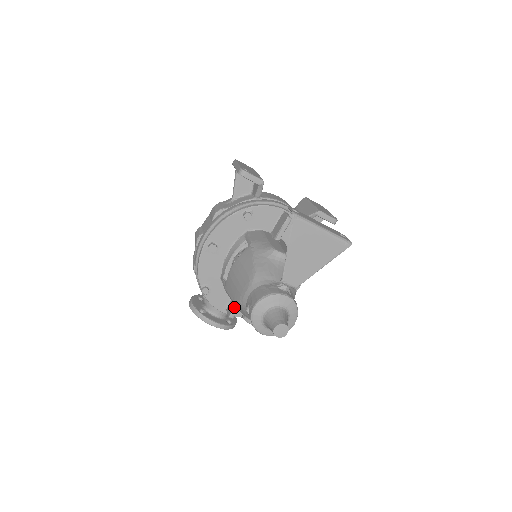
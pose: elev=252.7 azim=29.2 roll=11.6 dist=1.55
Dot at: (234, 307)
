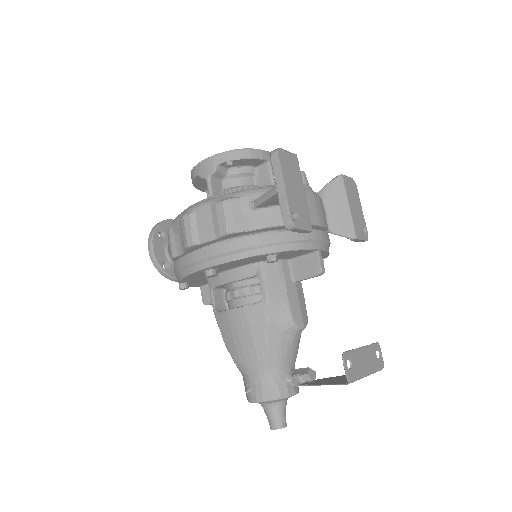
Dot at: occluded
